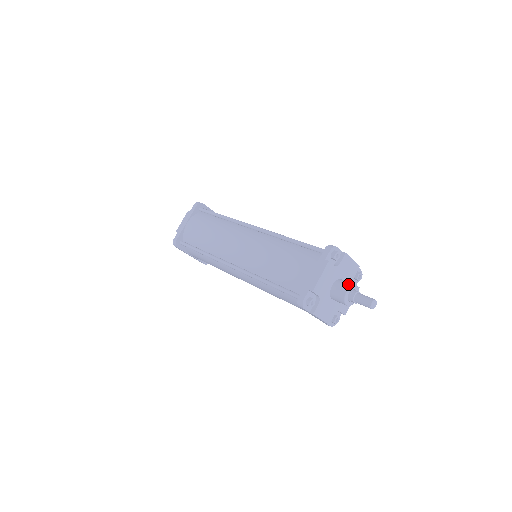
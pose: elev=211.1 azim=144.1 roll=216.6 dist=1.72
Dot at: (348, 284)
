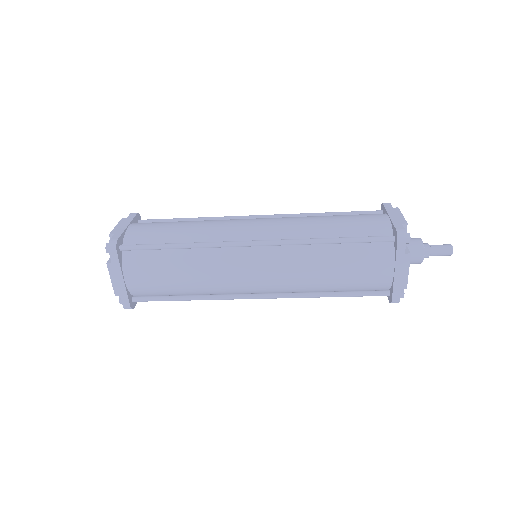
Dot at: (415, 238)
